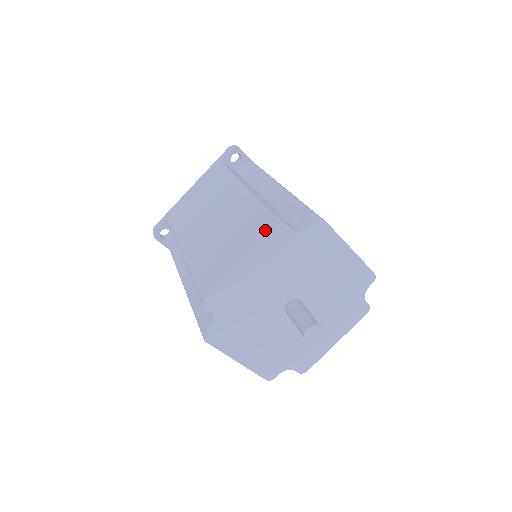
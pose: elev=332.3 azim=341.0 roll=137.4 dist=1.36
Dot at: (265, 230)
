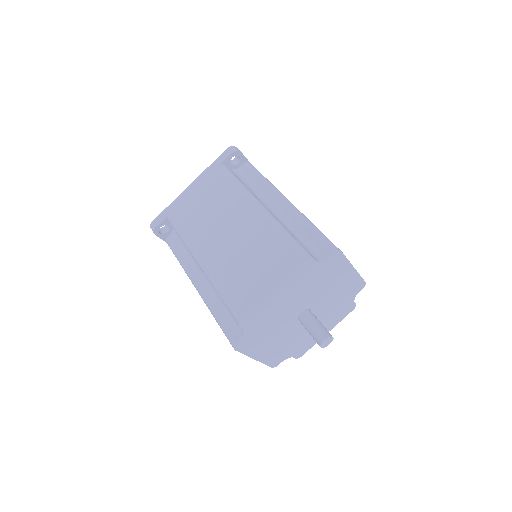
Dot at: (295, 262)
